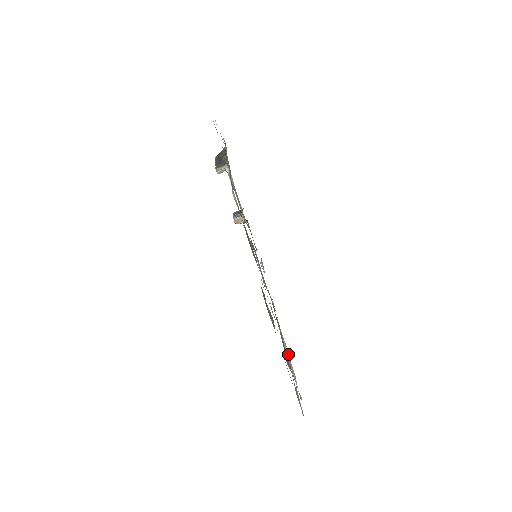
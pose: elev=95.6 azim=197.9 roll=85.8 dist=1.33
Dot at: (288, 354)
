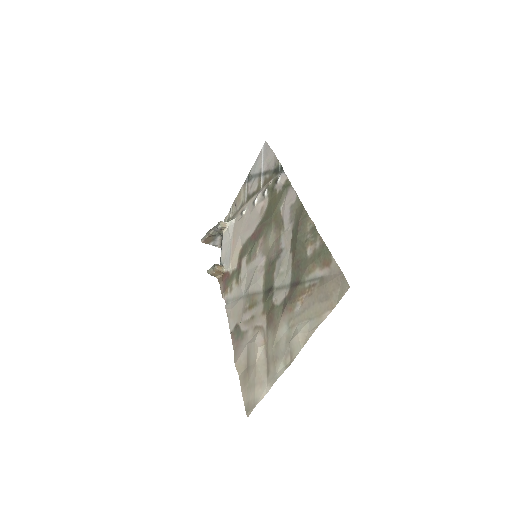
Dot at: (244, 377)
